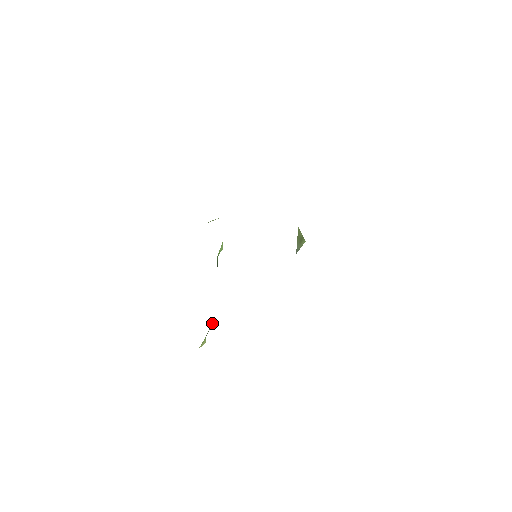
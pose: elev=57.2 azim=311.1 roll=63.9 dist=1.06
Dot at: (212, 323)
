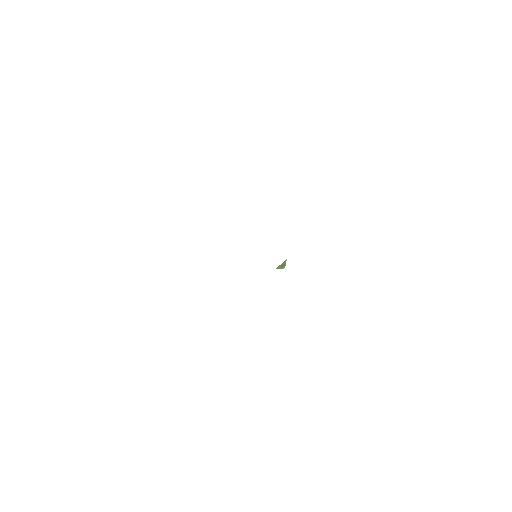
Dot at: occluded
